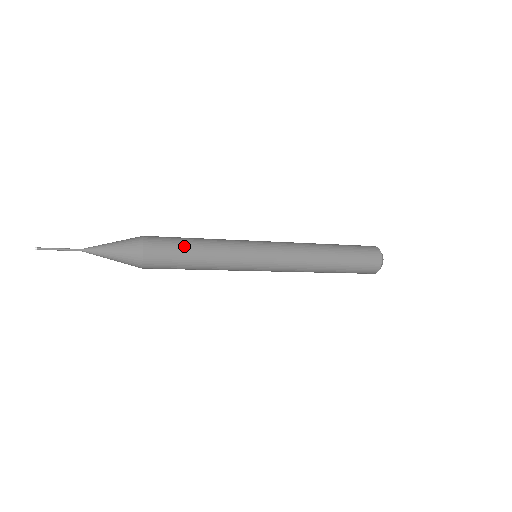
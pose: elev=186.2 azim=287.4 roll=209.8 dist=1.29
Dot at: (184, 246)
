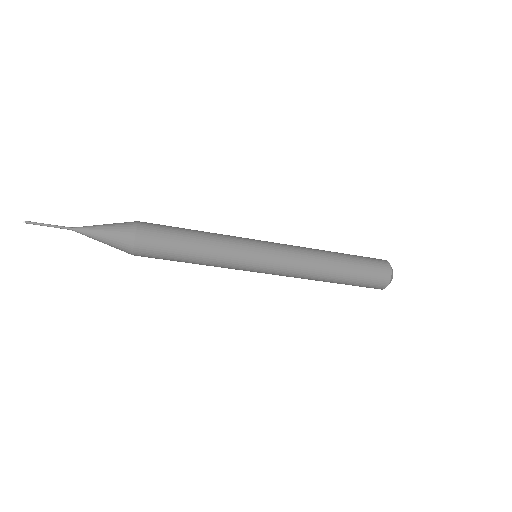
Dot at: occluded
